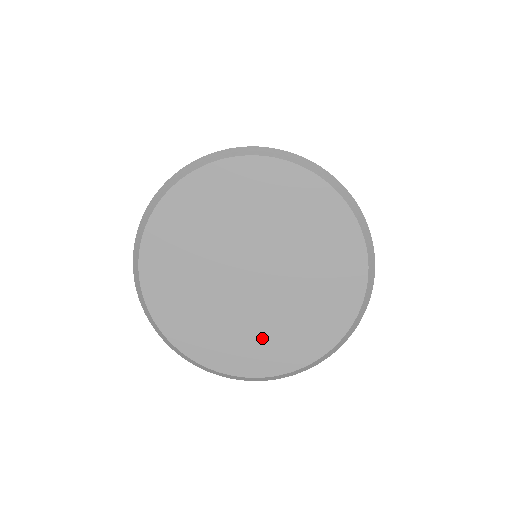
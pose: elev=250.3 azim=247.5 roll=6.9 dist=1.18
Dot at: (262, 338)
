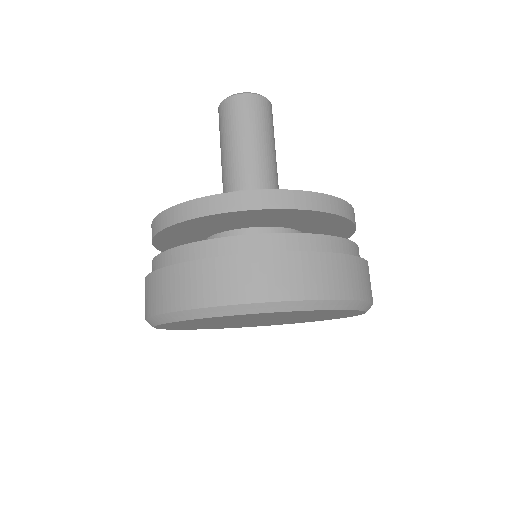
Dot at: occluded
